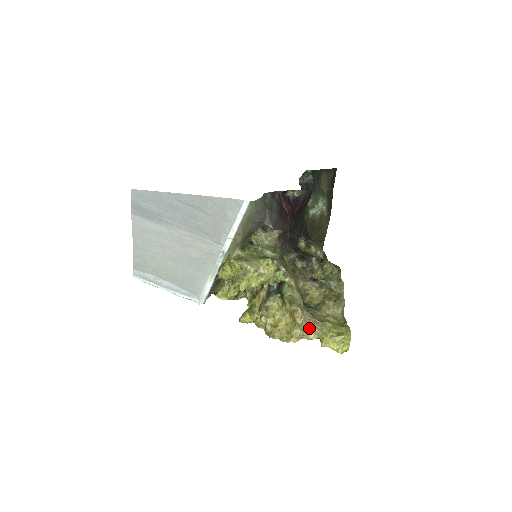
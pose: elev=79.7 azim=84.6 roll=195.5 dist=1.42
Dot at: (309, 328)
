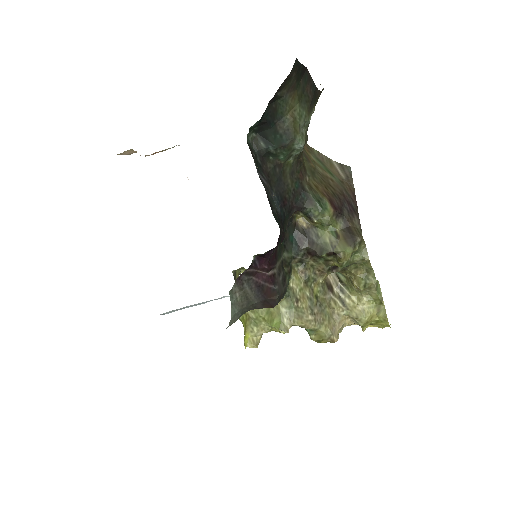
Dot at: (346, 322)
